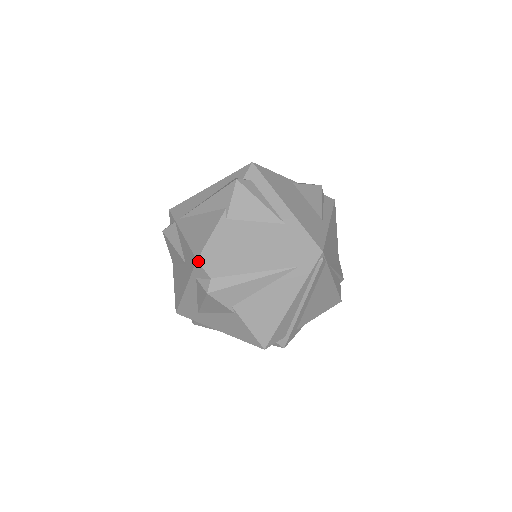
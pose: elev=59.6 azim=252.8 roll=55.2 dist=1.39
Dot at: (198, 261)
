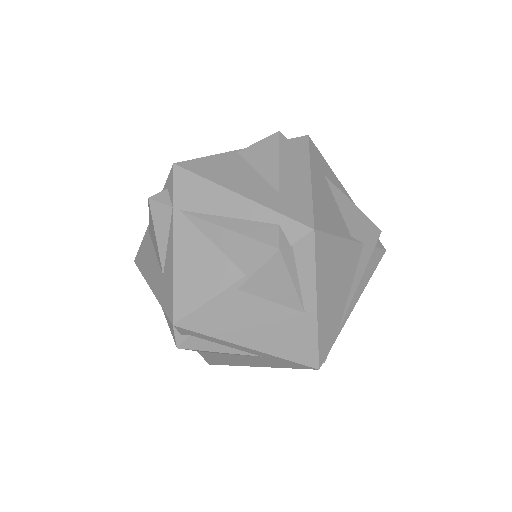
Dot at: (211, 364)
